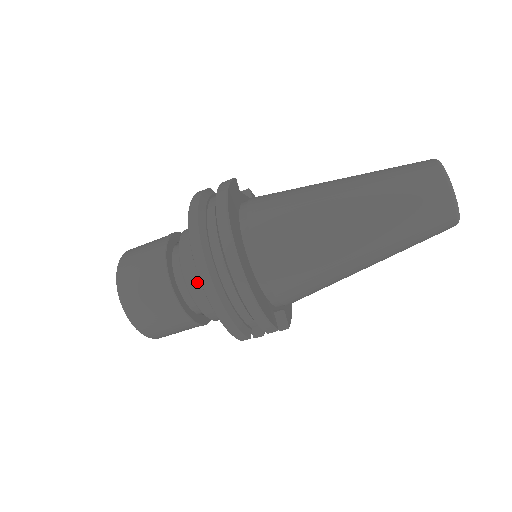
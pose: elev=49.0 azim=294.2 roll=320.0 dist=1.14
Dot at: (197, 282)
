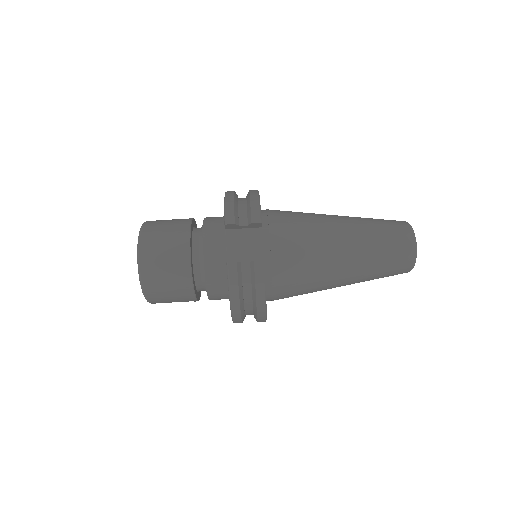
Dot at: (214, 217)
